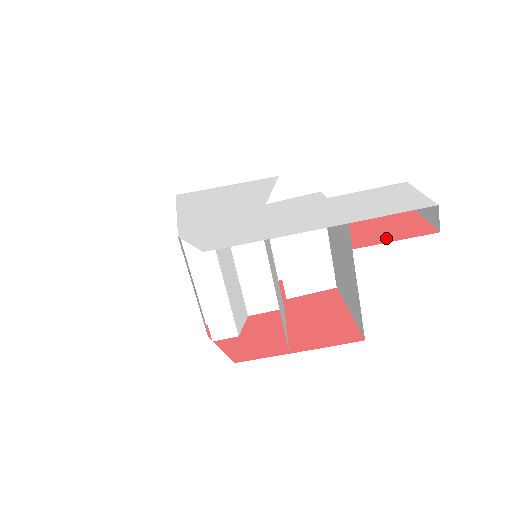
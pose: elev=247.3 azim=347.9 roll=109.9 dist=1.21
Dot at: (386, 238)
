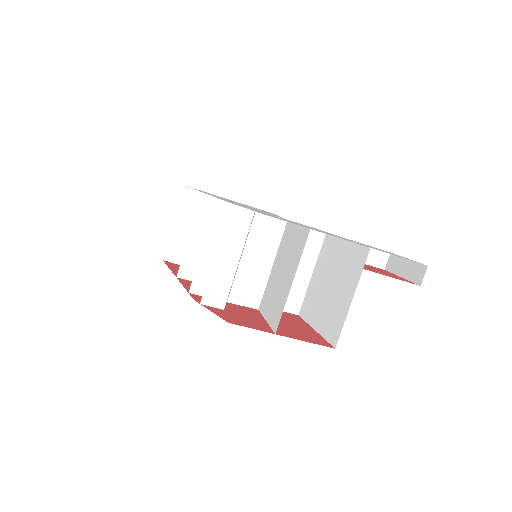
Dot at: (384, 274)
